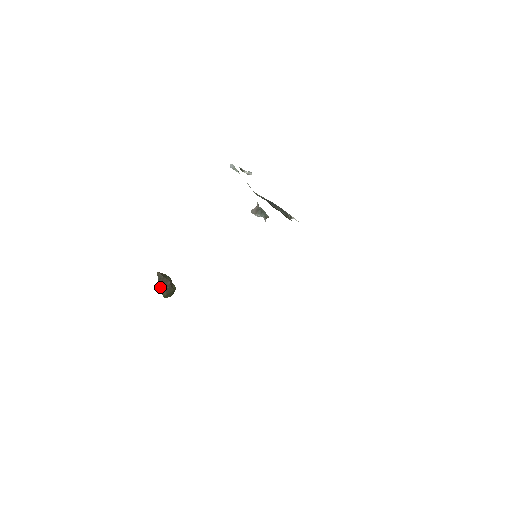
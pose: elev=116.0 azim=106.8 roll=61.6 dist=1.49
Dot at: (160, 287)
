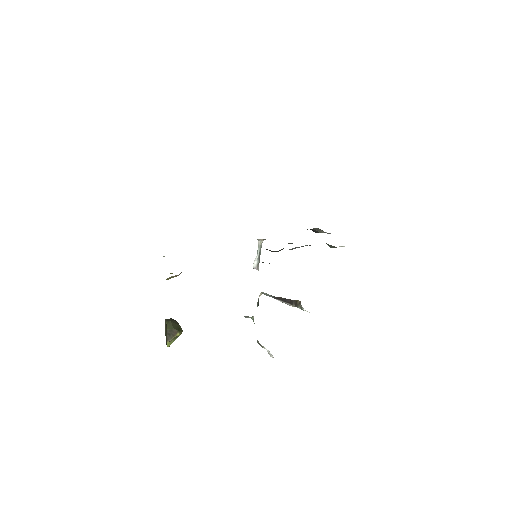
Dot at: (165, 319)
